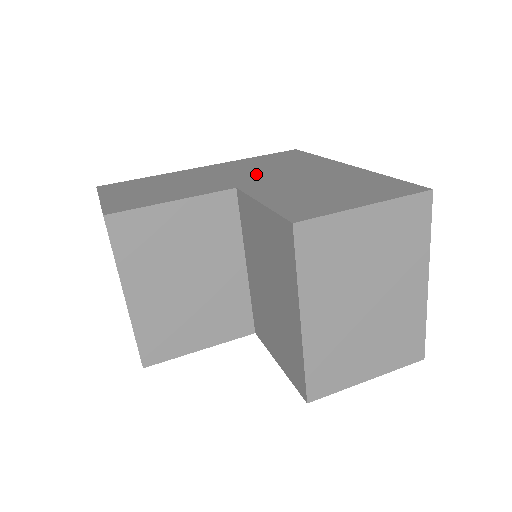
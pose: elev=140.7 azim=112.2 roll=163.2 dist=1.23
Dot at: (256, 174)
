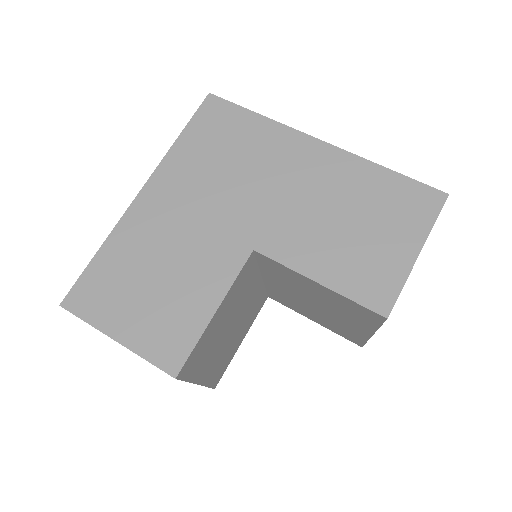
Dot at: (239, 201)
